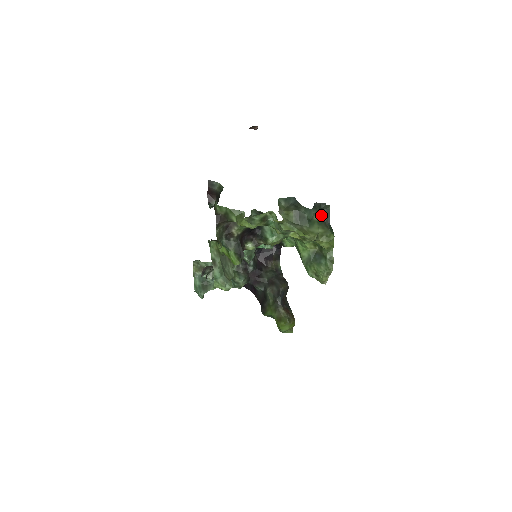
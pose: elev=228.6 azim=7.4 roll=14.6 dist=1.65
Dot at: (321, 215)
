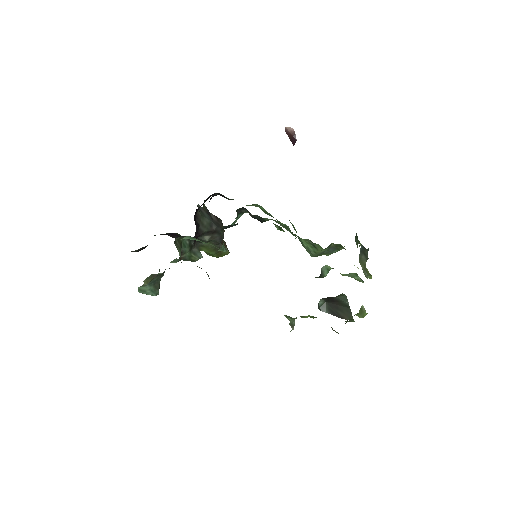
Dot at: occluded
